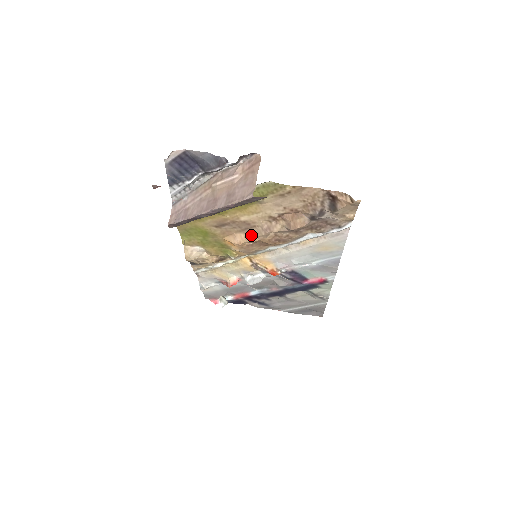
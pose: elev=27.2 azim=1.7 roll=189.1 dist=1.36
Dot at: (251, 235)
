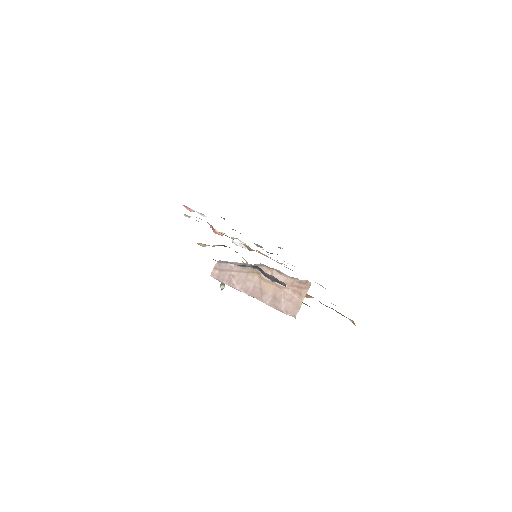
Dot at: occluded
